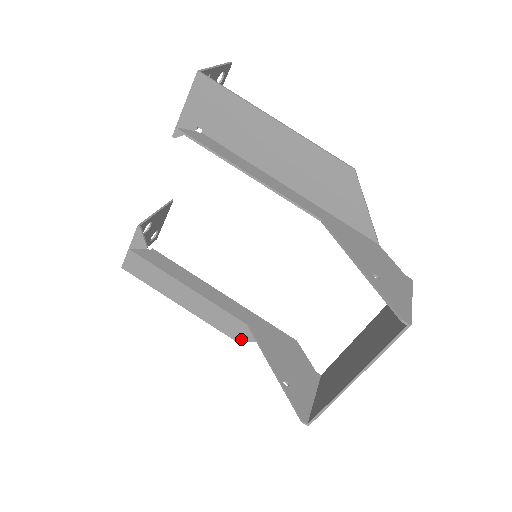
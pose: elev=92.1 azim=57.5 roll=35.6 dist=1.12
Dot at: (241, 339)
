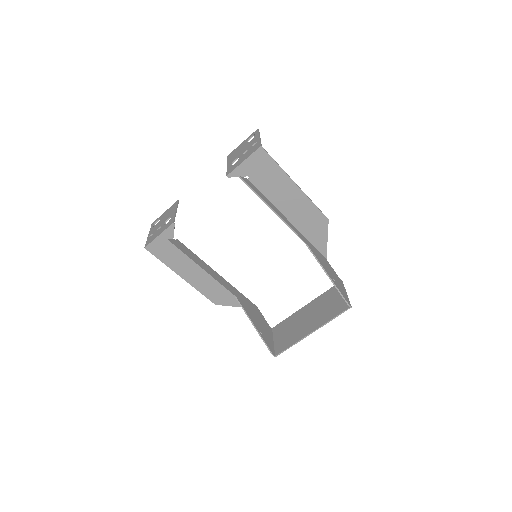
Dot at: (220, 303)
